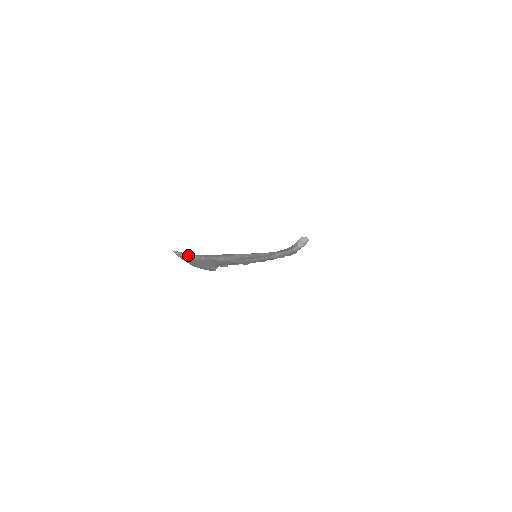
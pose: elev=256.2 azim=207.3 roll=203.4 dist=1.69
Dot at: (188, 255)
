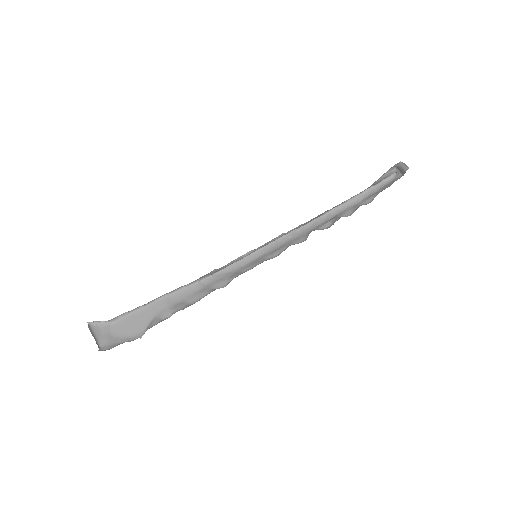
Dot at: (113, 318)
